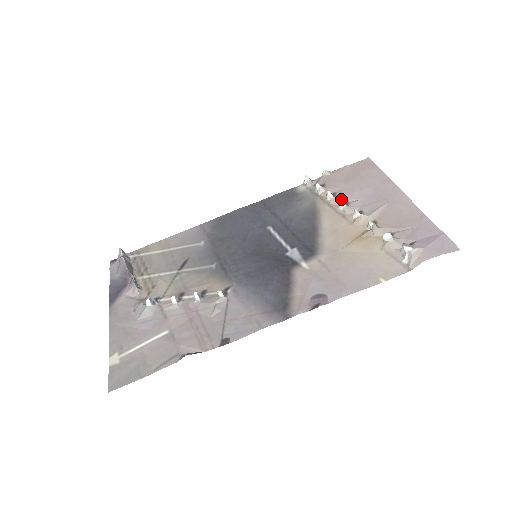
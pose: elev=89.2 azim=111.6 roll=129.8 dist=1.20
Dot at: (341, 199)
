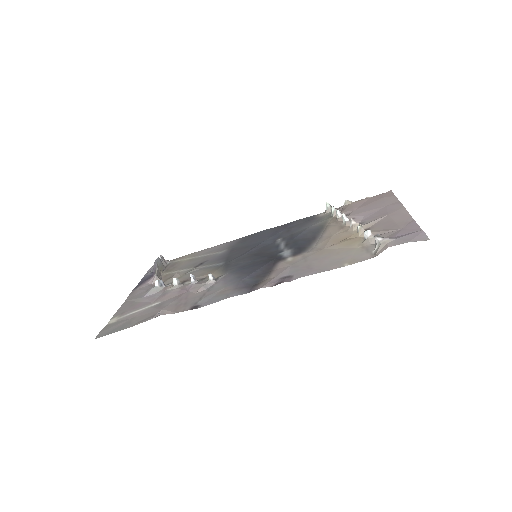
Dot at: (349, 217)
